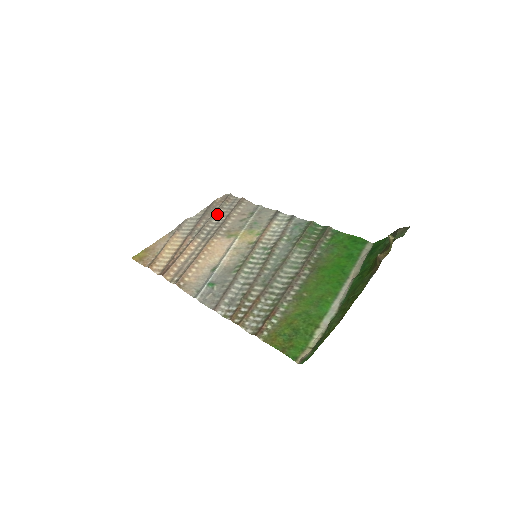
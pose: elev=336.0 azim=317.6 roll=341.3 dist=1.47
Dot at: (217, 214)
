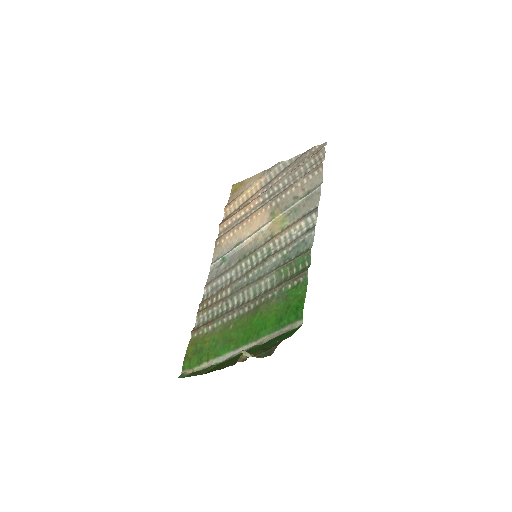
Dot at: (294, 173)
